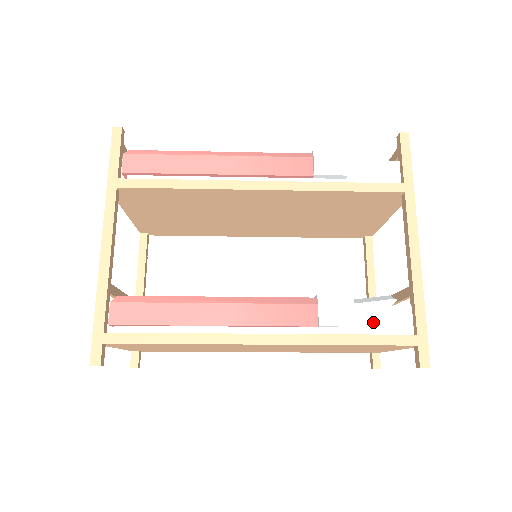
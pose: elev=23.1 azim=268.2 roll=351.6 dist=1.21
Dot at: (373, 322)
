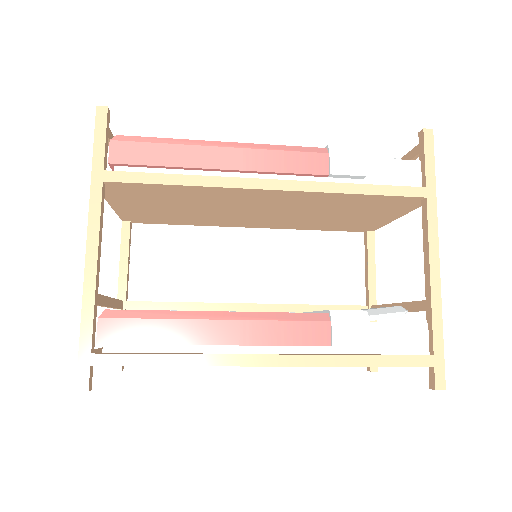
Dot at: (388, 340)
